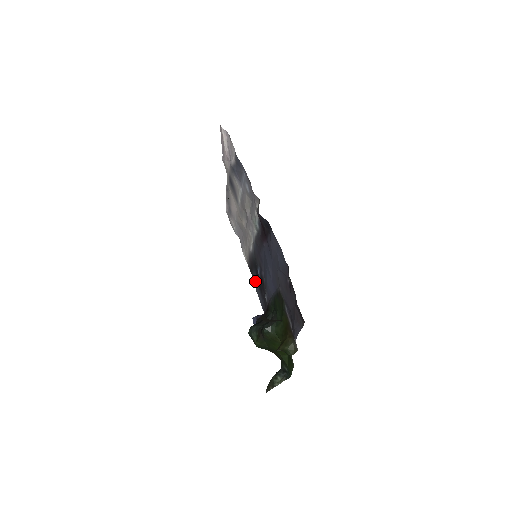
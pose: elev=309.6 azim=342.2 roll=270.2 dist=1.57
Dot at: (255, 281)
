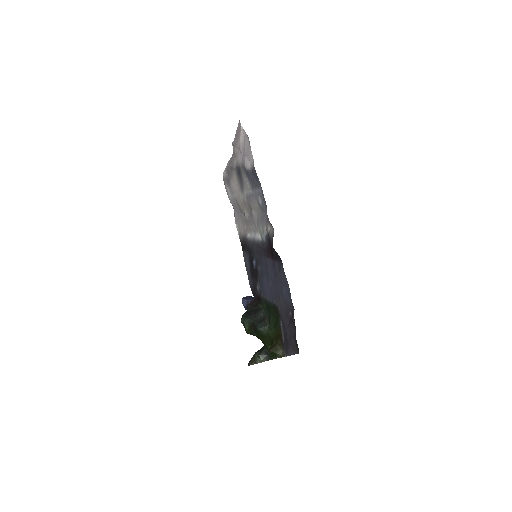
Dot at: (246, 261)
